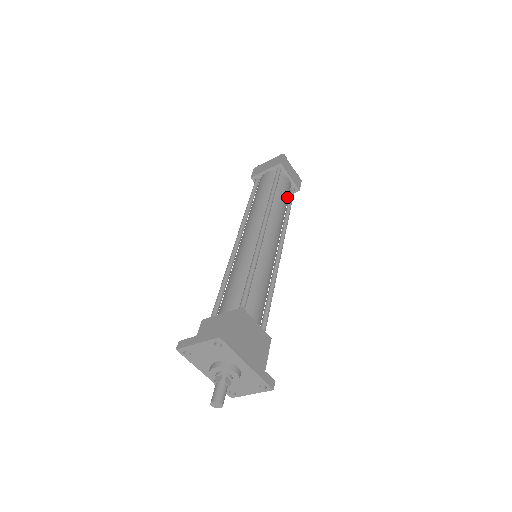
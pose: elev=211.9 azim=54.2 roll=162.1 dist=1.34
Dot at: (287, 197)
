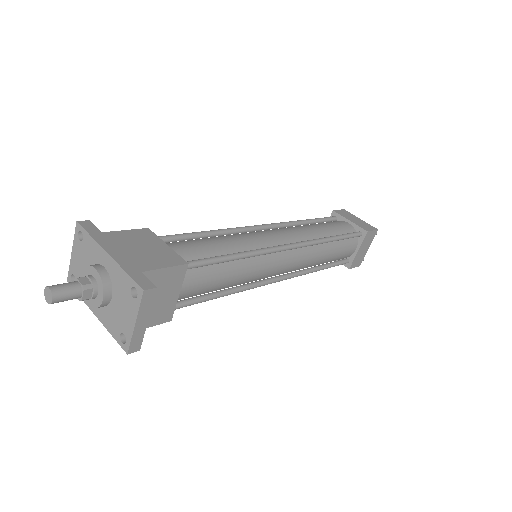
Dot at: (337, 230)
